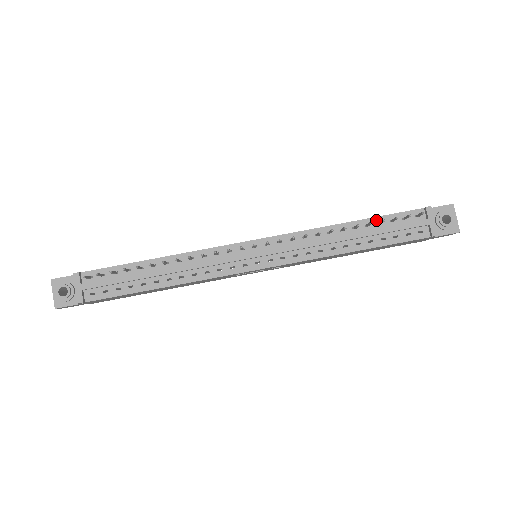
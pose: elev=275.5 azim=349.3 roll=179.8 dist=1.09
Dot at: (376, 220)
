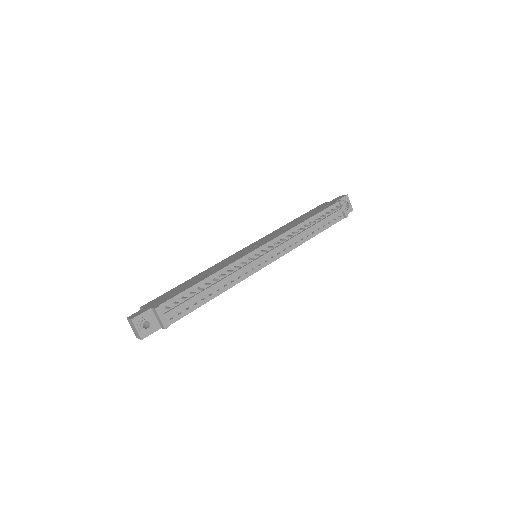
Dot at: (318, 215)
